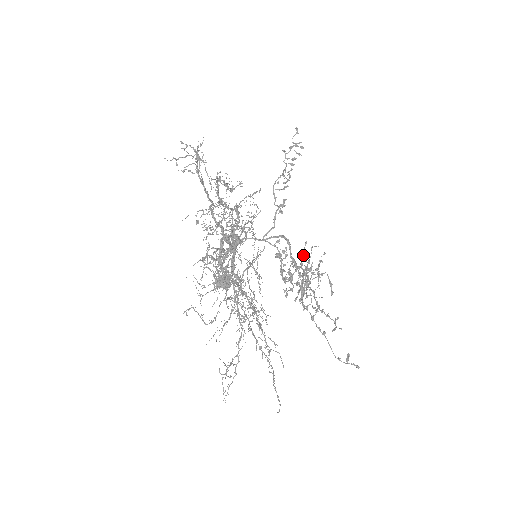
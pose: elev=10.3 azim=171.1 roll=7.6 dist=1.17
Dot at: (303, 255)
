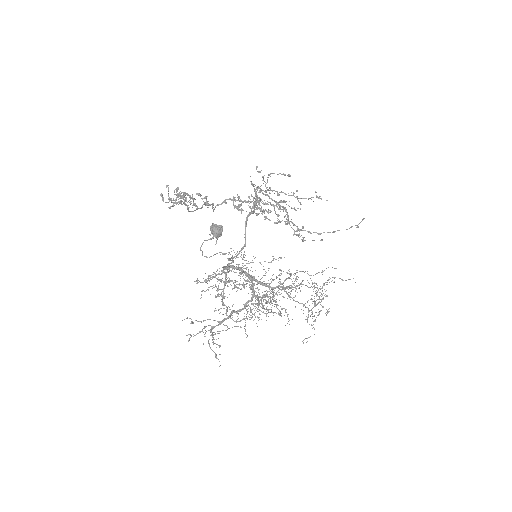
Dot at: occluded
